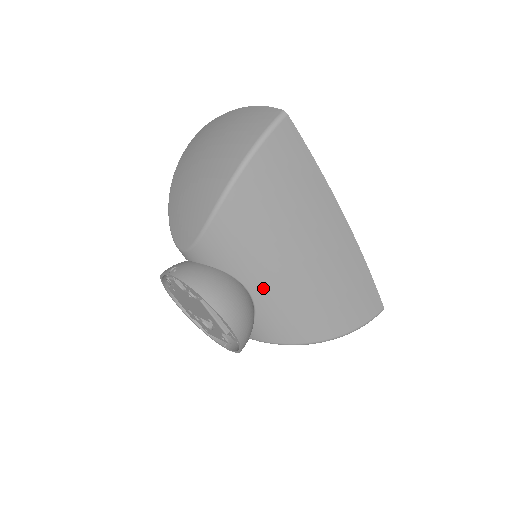
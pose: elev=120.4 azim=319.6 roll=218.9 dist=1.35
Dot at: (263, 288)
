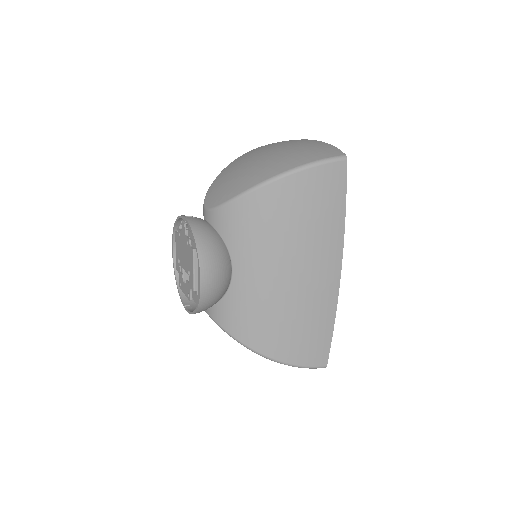
Dot at: (245, 276)
